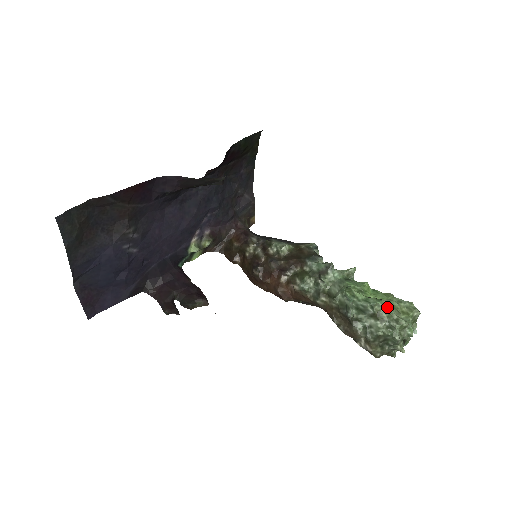
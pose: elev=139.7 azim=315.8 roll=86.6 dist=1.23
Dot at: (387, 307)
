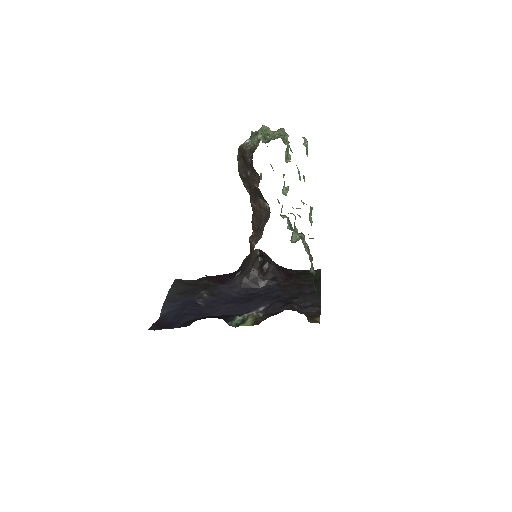
Dot at: occluded
